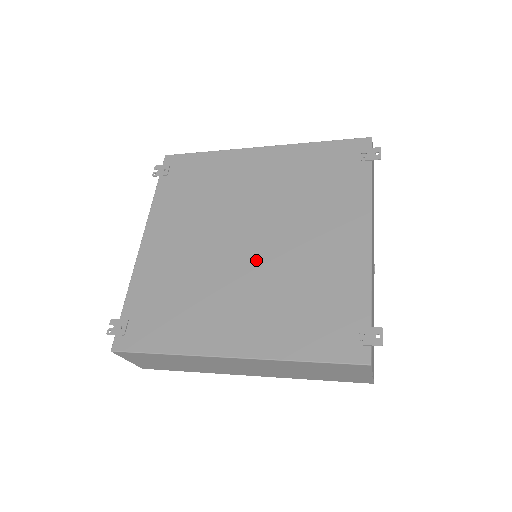
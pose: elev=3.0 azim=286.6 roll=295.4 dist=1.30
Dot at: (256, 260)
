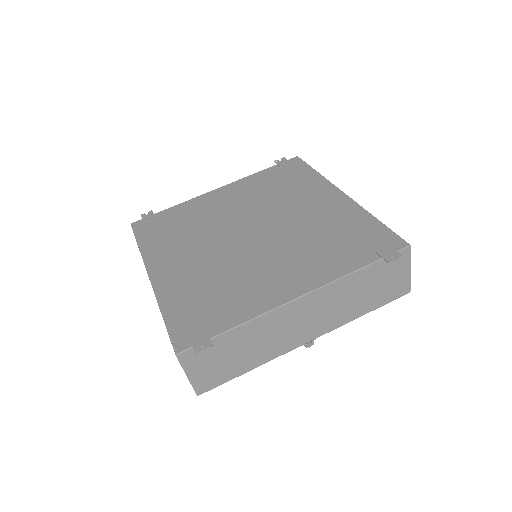
Dot at: (234, 247)
